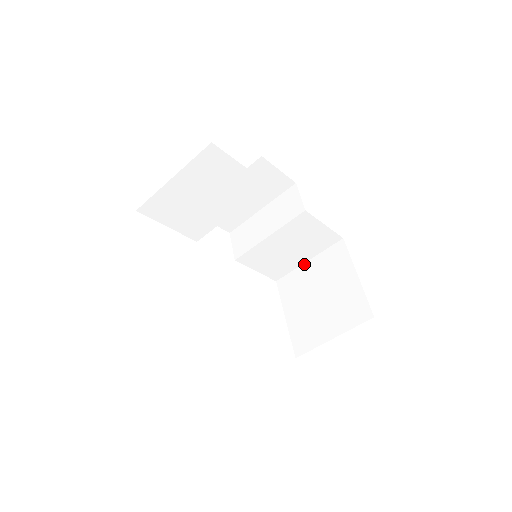
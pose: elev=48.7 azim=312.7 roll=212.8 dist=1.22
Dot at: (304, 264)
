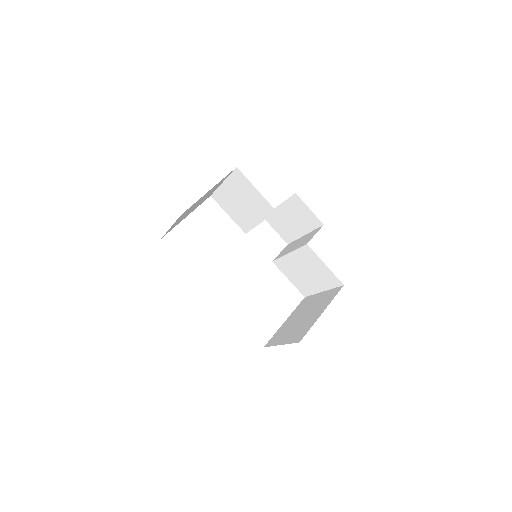
Dot at: (320, 293)
